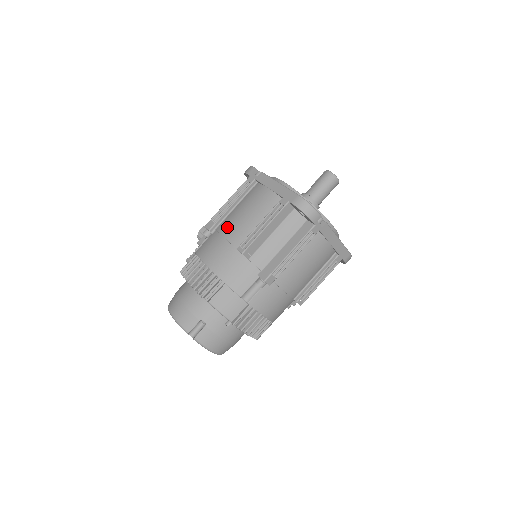
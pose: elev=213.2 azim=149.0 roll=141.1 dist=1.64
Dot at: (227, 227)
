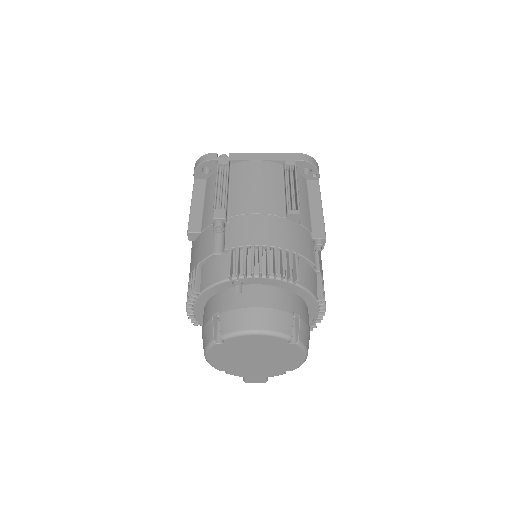
Dot at: occluded
